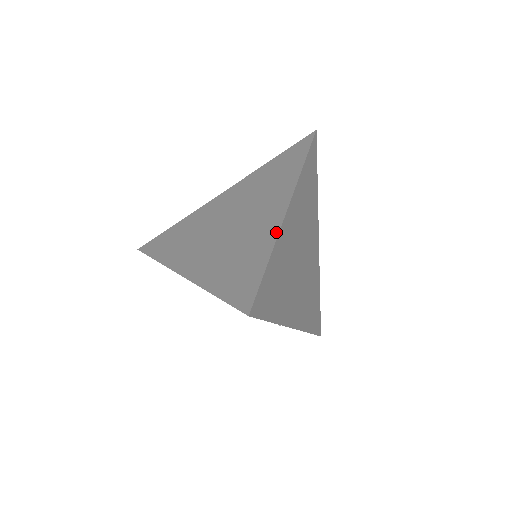
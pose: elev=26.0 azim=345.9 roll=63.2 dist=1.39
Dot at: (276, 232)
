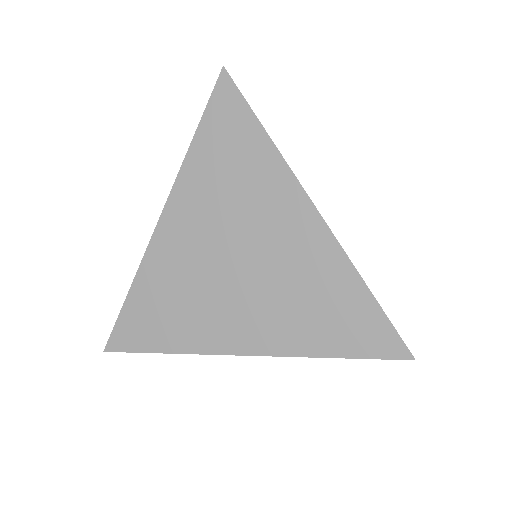
Dot at: (339, 252)
